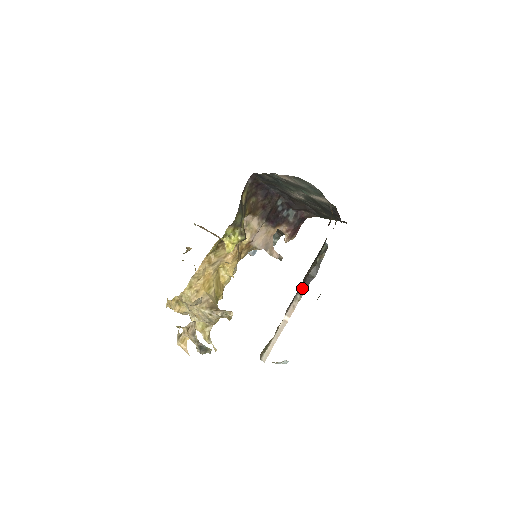
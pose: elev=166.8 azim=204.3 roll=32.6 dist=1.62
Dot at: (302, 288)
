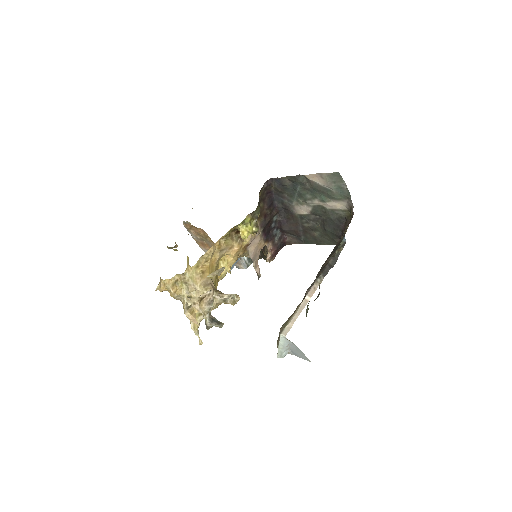
Dot at: (322, 274)
